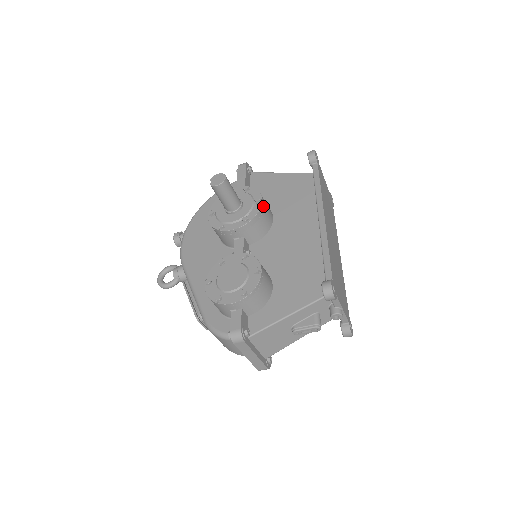
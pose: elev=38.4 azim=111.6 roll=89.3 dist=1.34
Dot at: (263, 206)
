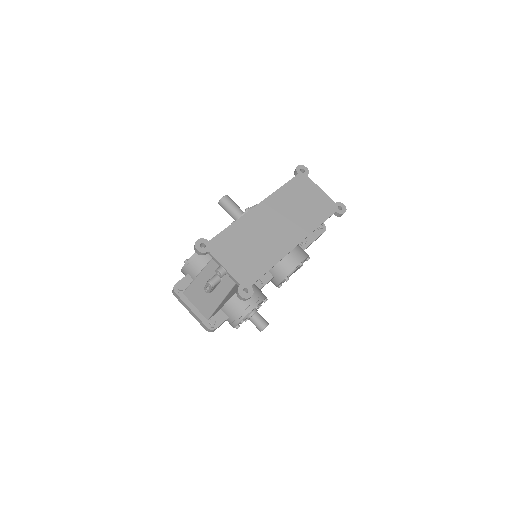
Dot at: occluded
